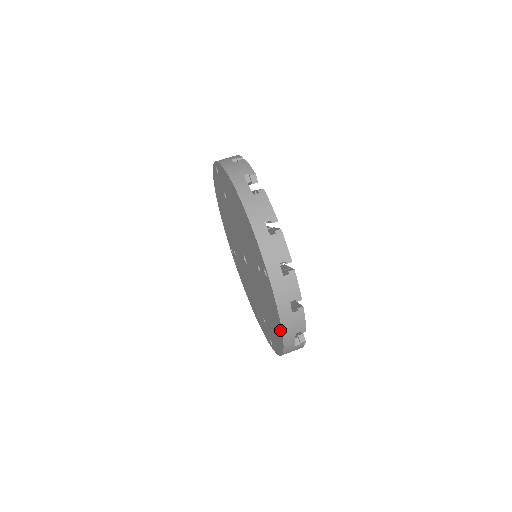
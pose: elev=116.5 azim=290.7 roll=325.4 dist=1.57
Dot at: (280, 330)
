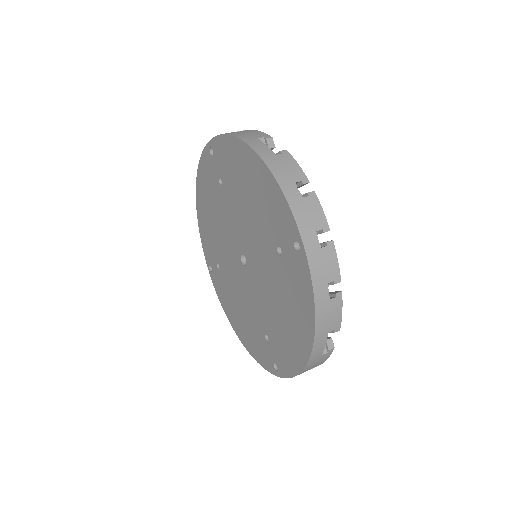
Dot at: (310, 327)
